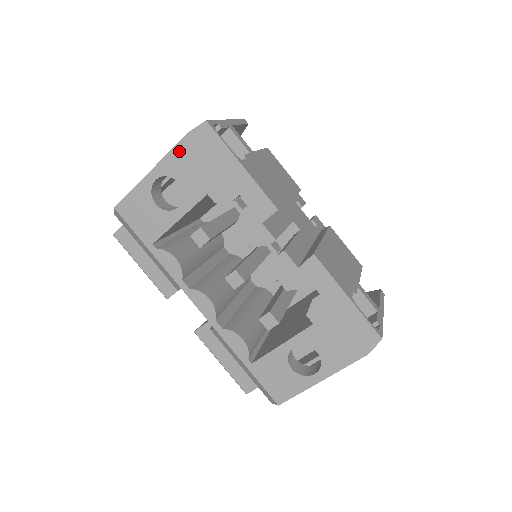
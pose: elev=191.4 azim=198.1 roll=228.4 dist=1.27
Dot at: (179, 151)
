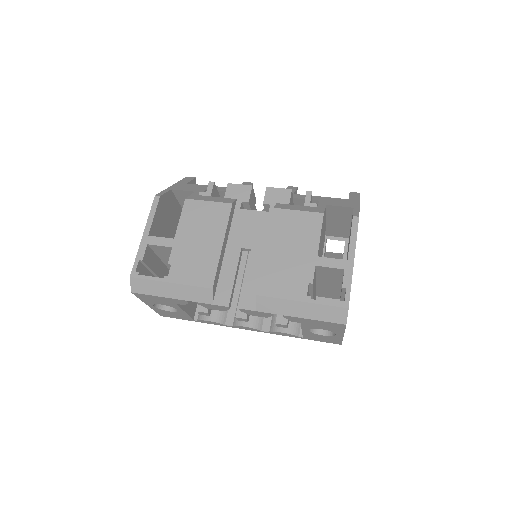
Dot at: (141, 298)
